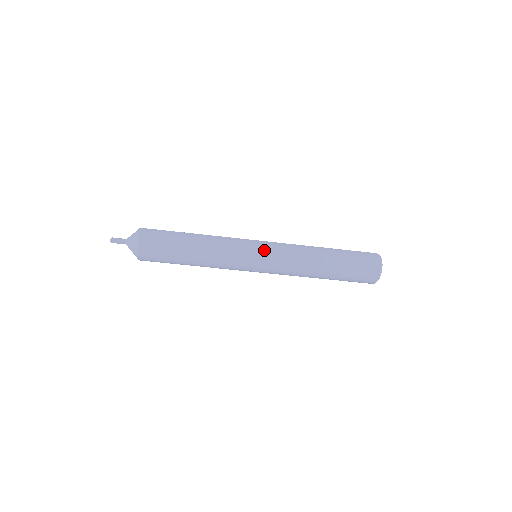
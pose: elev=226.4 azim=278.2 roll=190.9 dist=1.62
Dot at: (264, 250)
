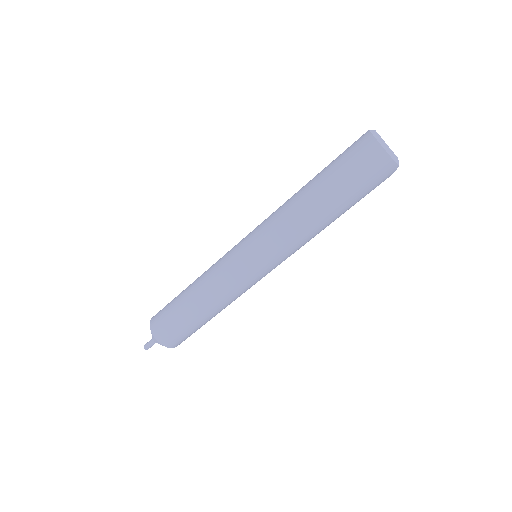
Dot at: (246, 236)
